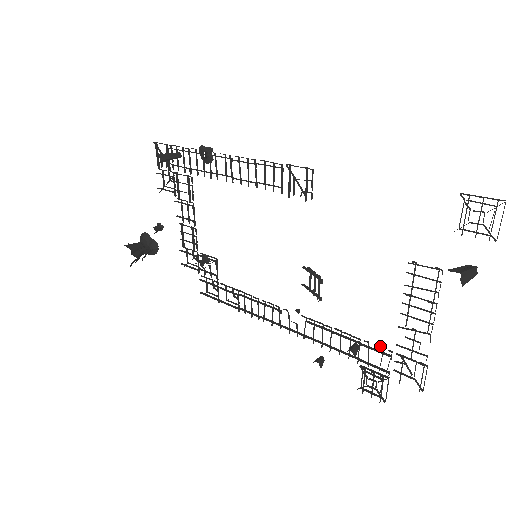
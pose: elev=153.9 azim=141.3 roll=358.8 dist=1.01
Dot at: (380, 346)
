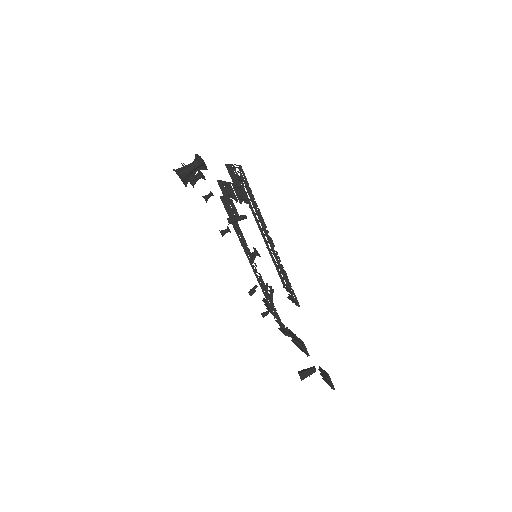
Dot at: occluded
